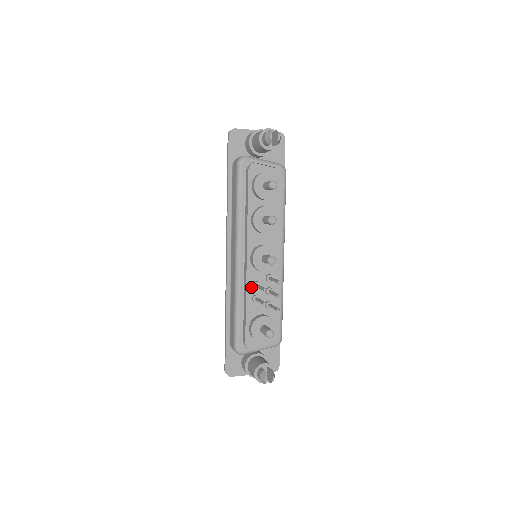
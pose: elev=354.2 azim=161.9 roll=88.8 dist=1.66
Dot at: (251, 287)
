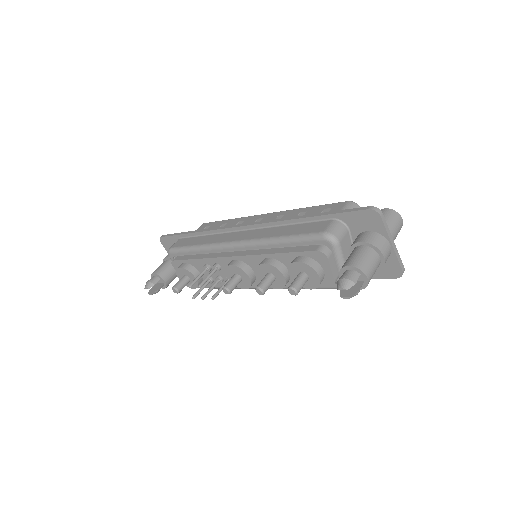
Dot at: (214, 262)
